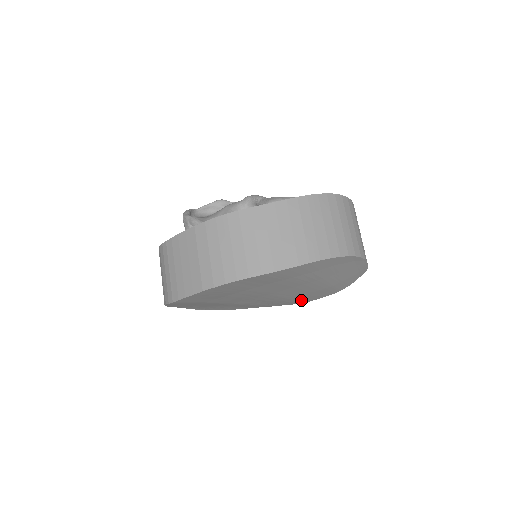
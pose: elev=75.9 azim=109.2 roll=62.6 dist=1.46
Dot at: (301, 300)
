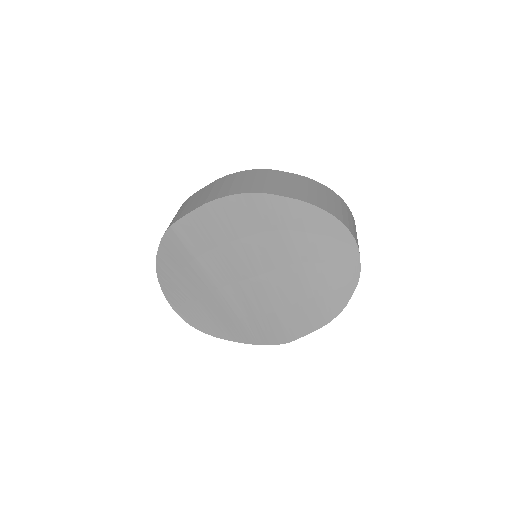
Dot at: (286, 328)
